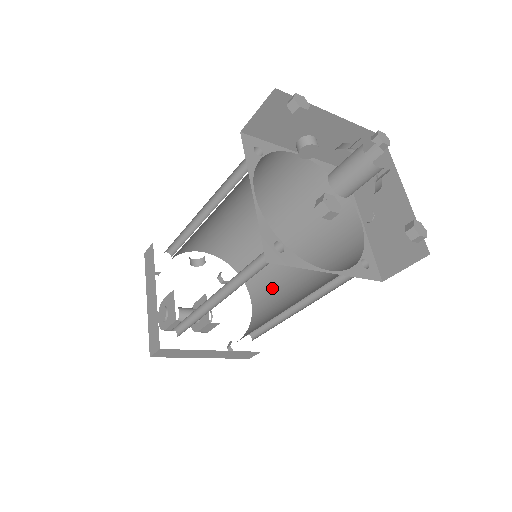
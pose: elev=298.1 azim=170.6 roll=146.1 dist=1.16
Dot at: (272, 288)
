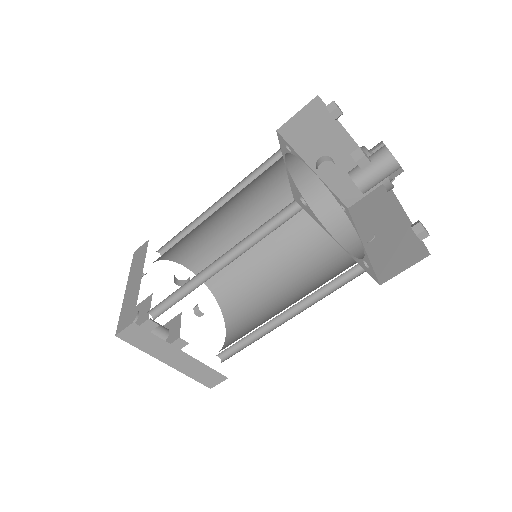
Dot at: (254, 314)
